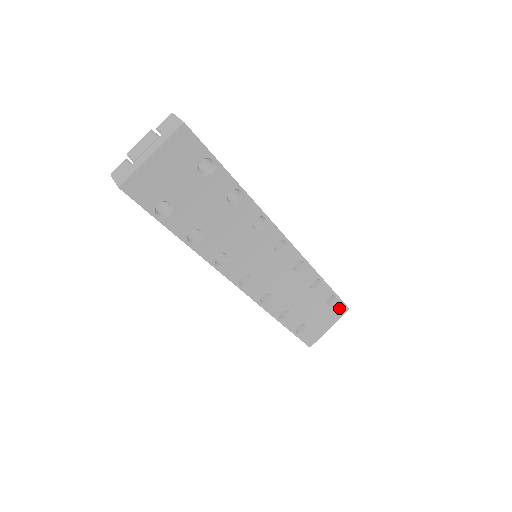
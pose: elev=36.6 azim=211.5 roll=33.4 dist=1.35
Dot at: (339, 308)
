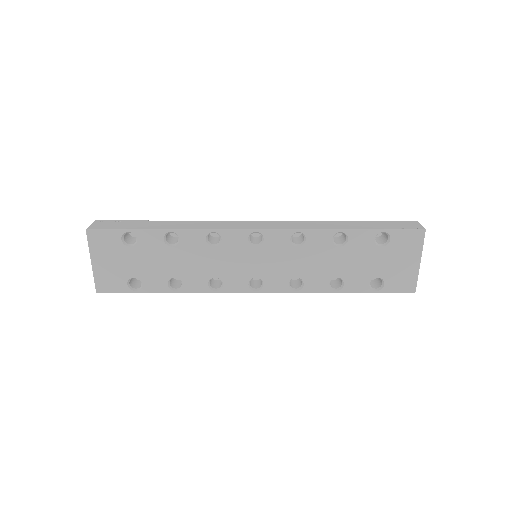
Dot at: (407, 238)
